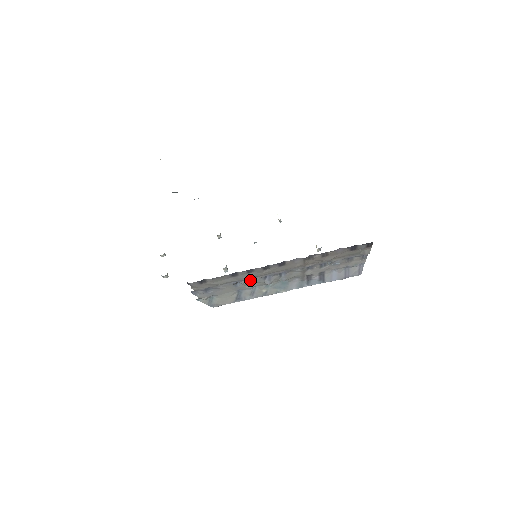
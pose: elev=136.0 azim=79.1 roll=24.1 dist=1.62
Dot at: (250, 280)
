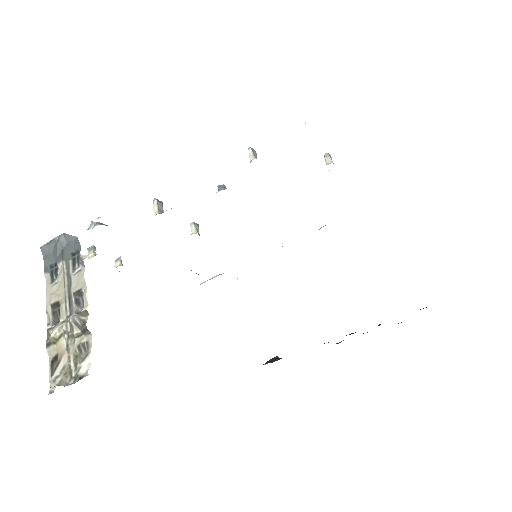
Dot at: occluded
